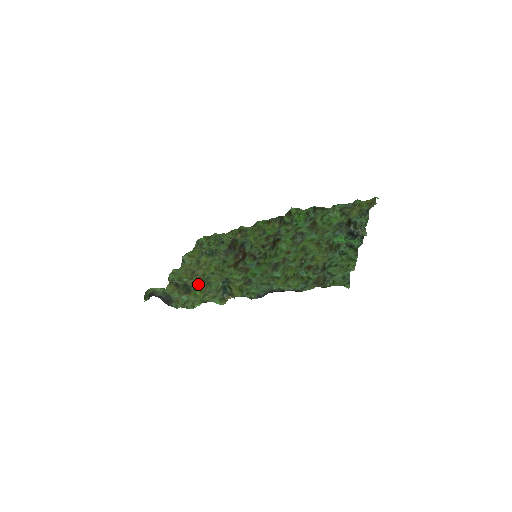
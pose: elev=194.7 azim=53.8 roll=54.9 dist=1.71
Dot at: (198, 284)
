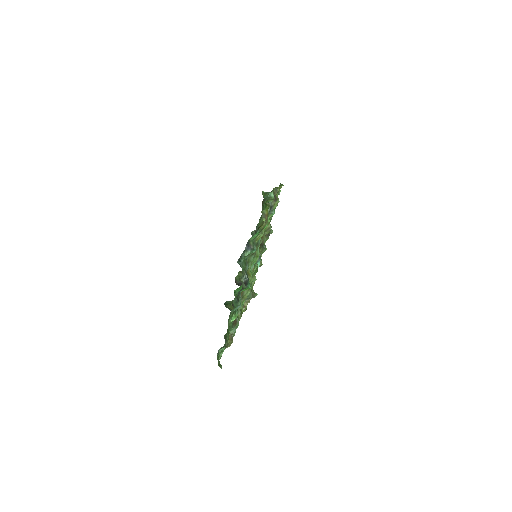
Dot at: occluded
